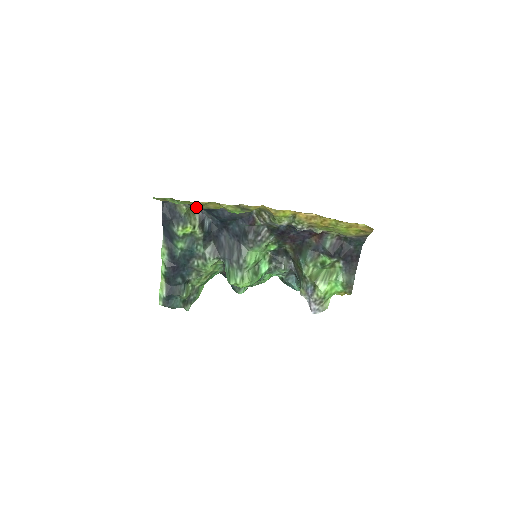
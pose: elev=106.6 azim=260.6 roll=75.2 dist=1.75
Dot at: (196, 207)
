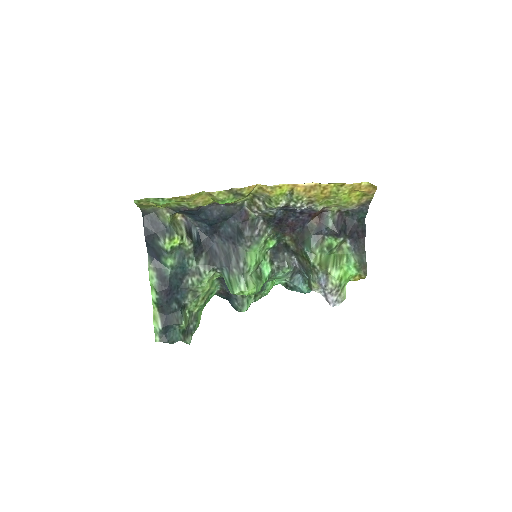
Dot at: (181, 210)
